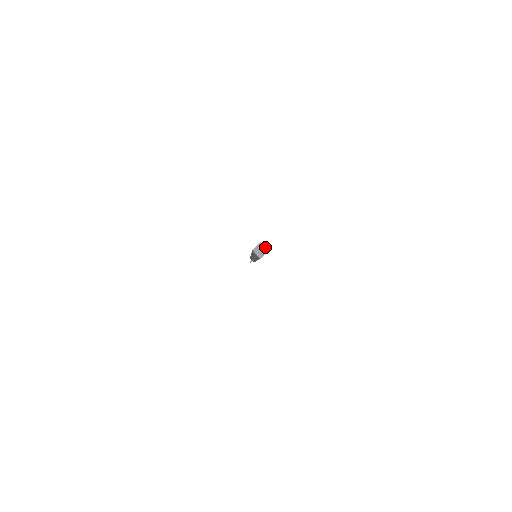
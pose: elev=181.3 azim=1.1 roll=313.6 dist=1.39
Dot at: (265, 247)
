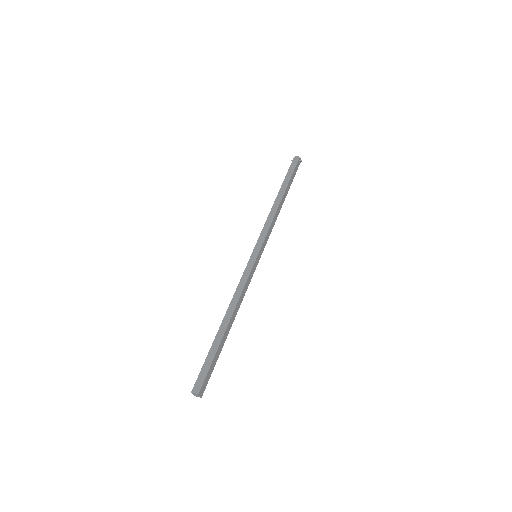
Dot at: (200, 396)
